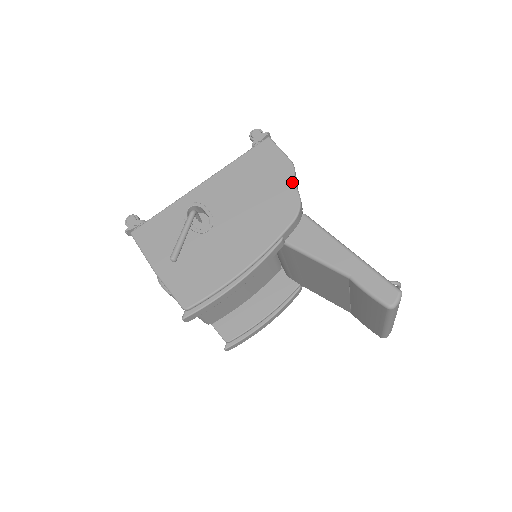
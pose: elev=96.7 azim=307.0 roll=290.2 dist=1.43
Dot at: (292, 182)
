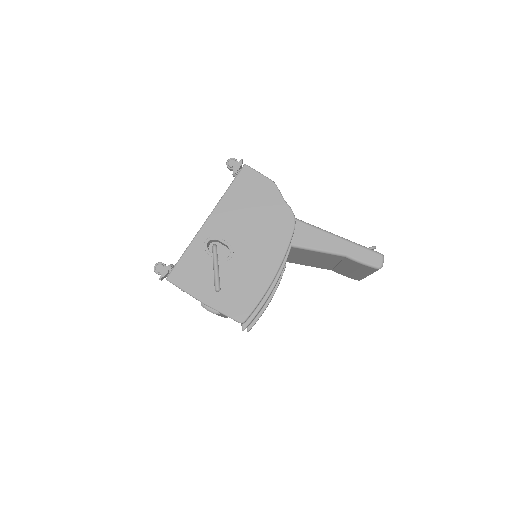
Dot at: (280, 198)
